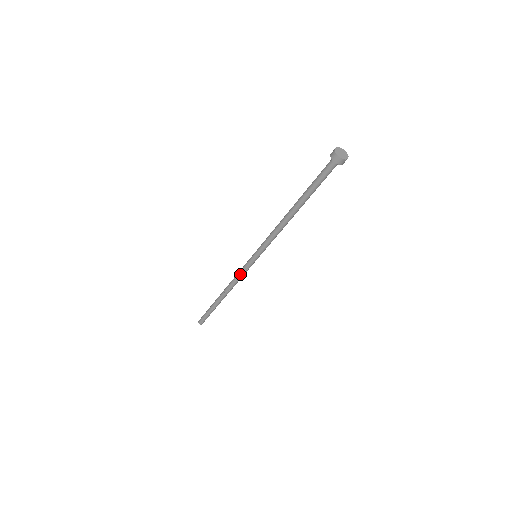
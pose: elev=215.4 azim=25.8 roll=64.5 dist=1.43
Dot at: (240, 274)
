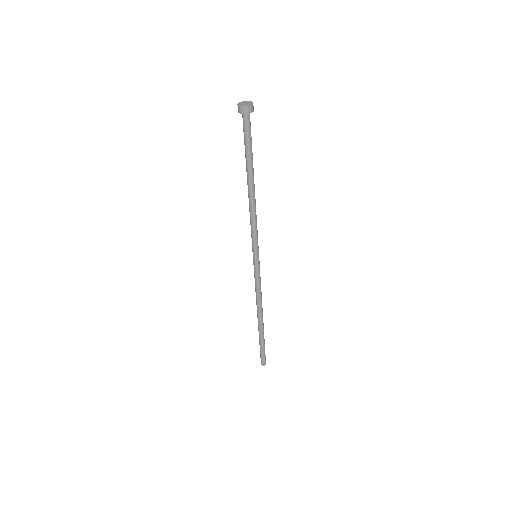
Dot at: (255, 283)
